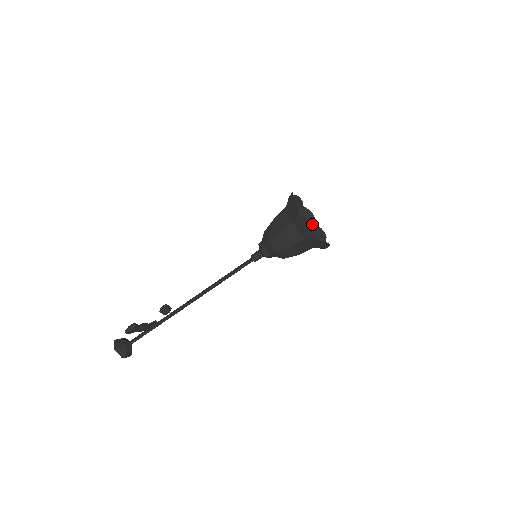
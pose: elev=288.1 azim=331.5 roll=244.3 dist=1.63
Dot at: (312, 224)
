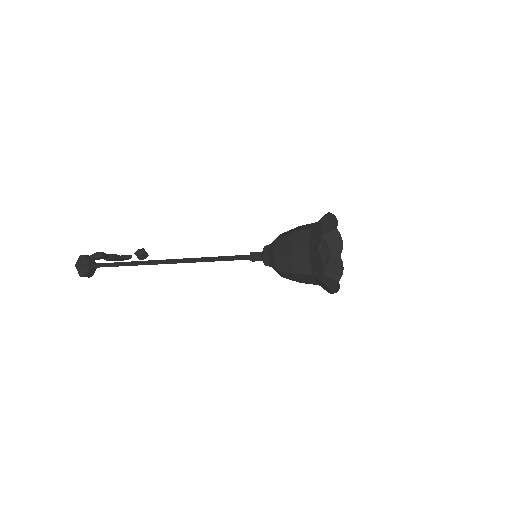
Dot at: (335, 252)
